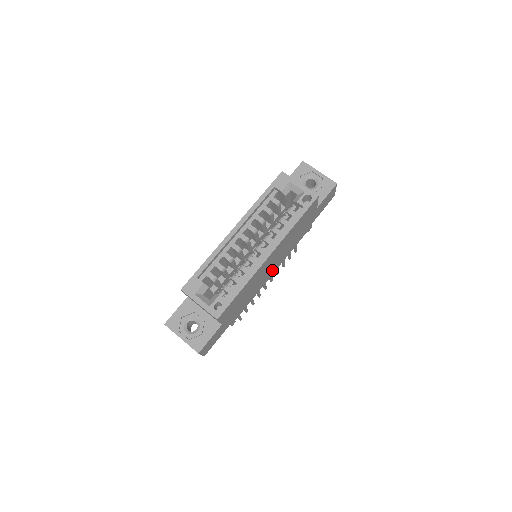
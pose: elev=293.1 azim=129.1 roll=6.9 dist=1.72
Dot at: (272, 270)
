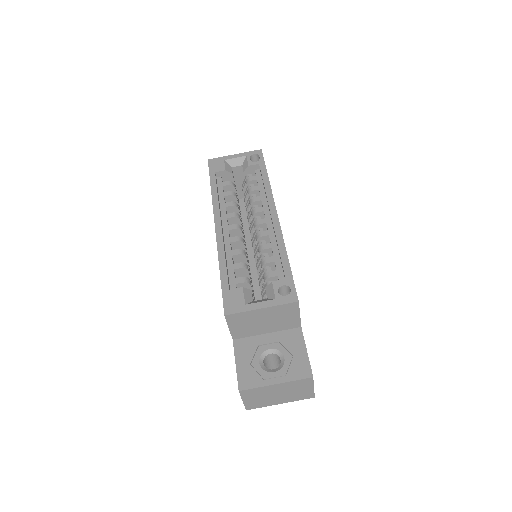
Dot at: occluded
